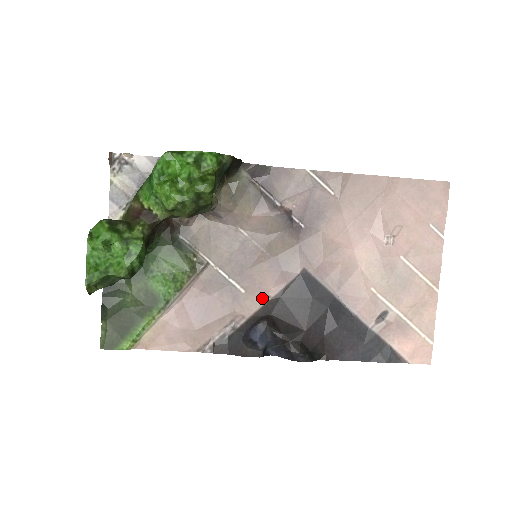
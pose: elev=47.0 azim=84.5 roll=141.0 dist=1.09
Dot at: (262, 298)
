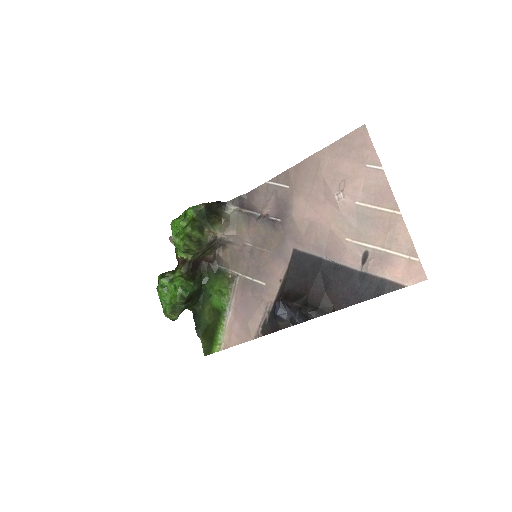
Dot at: (277, 283)
